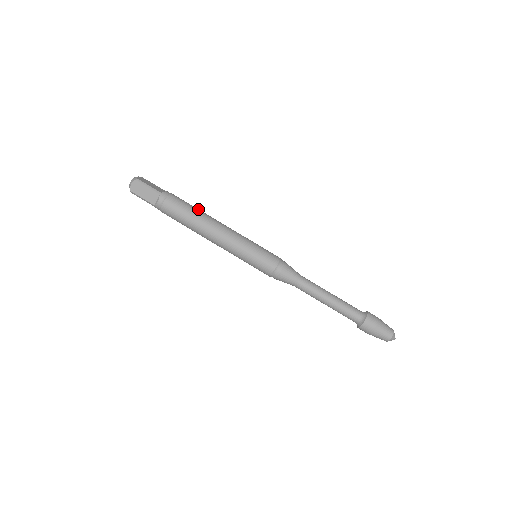
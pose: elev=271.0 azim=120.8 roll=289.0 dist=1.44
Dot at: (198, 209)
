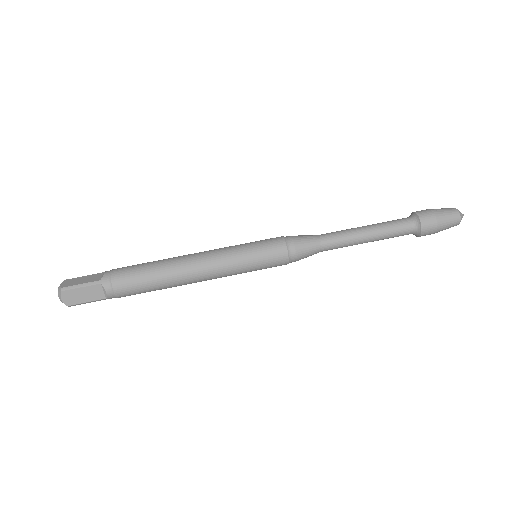
Dot at: (154, 262)
